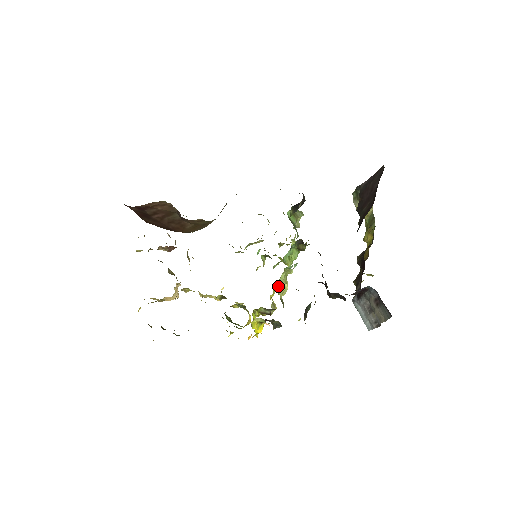
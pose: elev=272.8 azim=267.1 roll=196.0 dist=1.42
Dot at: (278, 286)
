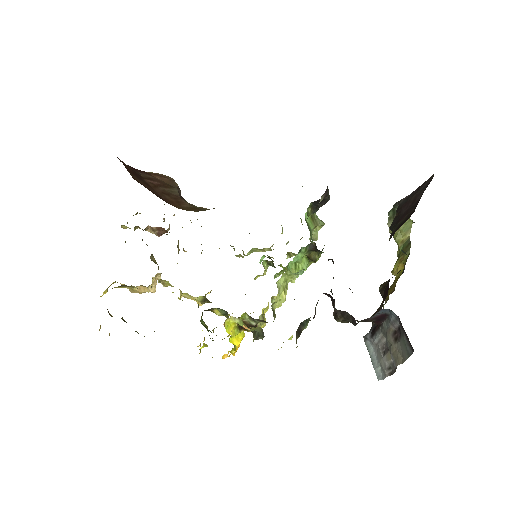
Dot at: (274, 297)
